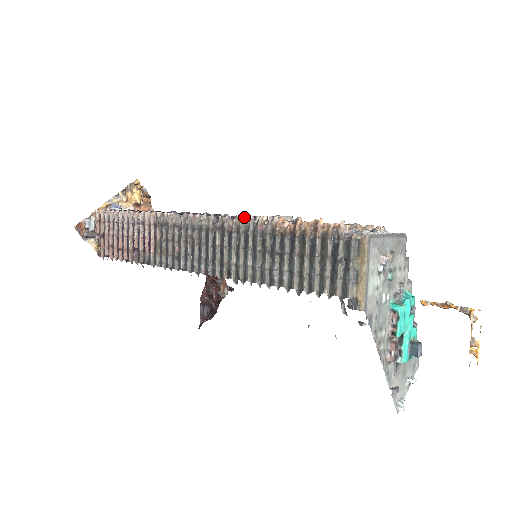
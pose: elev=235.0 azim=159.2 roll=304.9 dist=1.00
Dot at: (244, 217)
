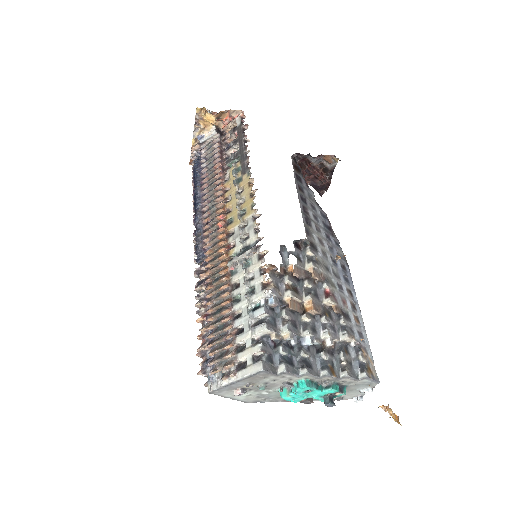
Dot at: (196, 290)
